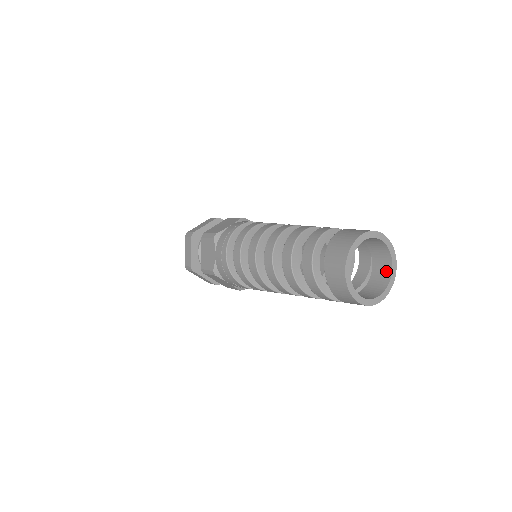
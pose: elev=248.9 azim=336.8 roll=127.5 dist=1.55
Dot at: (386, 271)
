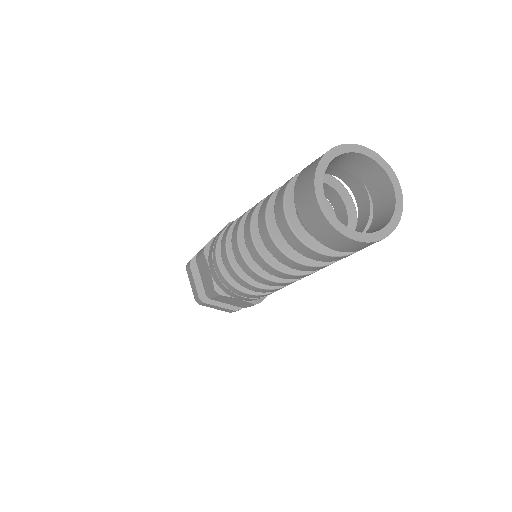
Dot at: (388, 194)
